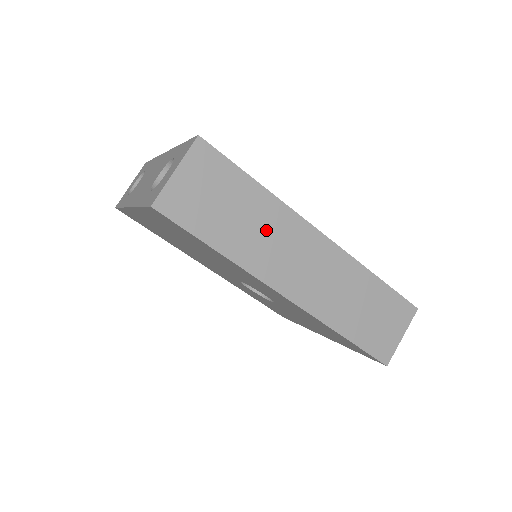
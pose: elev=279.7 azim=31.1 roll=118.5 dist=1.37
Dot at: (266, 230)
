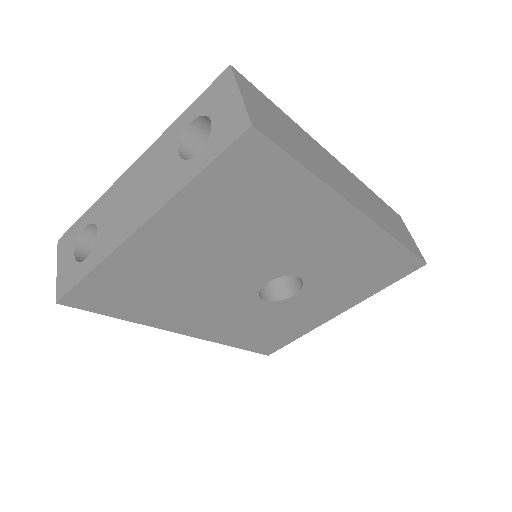
Dot at: (315, 154)
